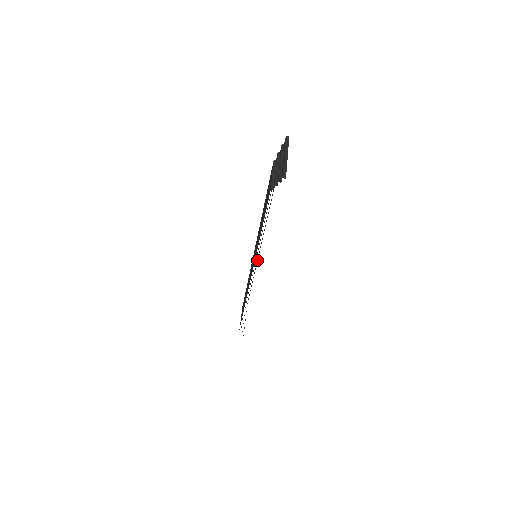
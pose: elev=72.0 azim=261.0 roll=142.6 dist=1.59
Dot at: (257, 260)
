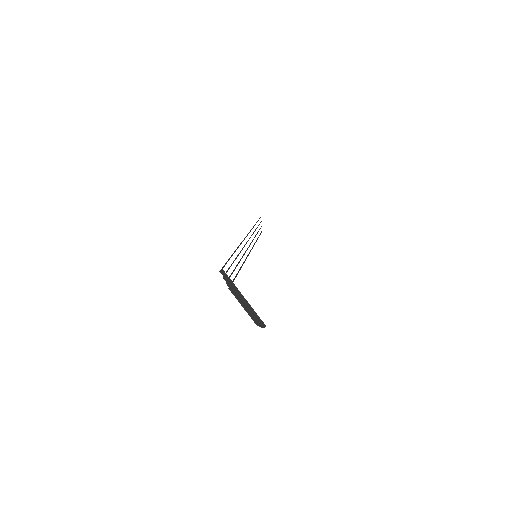
Dot at: occluded
